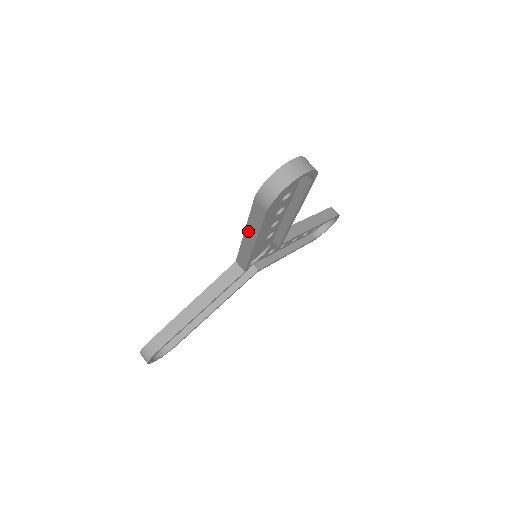
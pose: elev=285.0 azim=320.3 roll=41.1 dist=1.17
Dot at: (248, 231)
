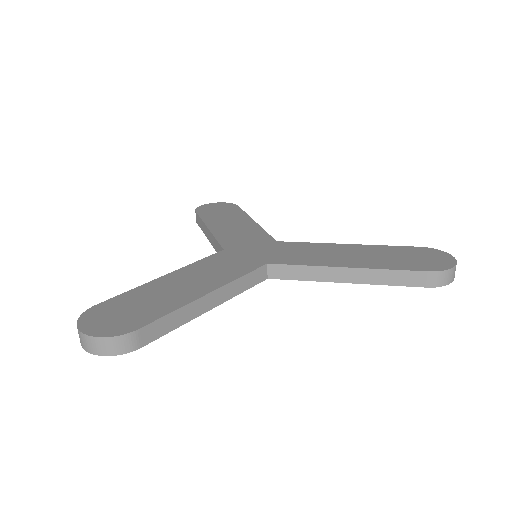
Dot at: occluded
